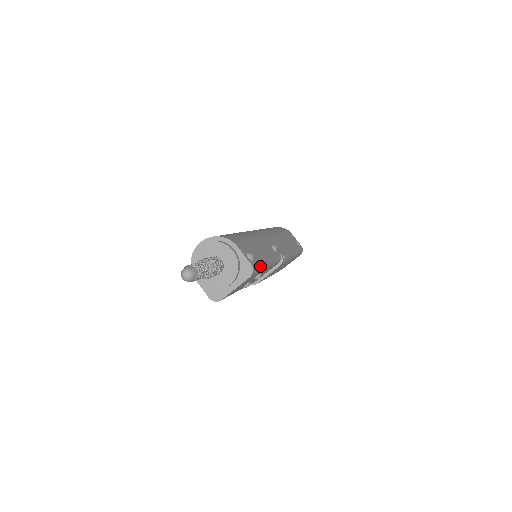
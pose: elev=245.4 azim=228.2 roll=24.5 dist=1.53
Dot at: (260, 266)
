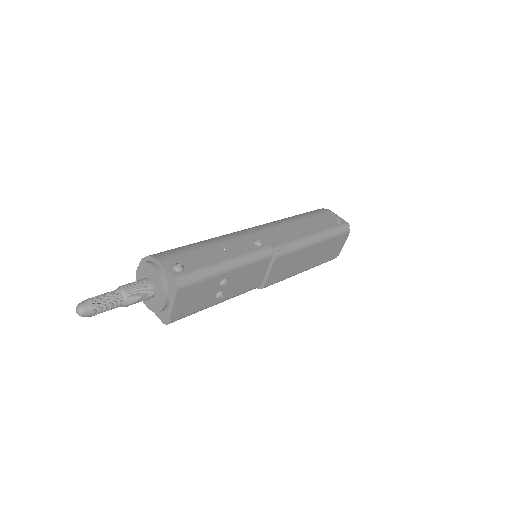
Dot at: (200, 273)
